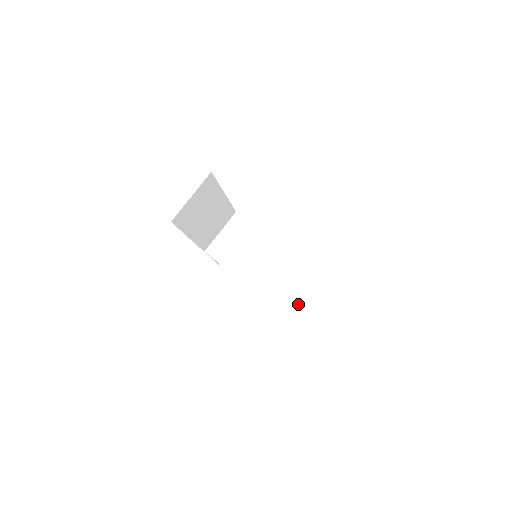
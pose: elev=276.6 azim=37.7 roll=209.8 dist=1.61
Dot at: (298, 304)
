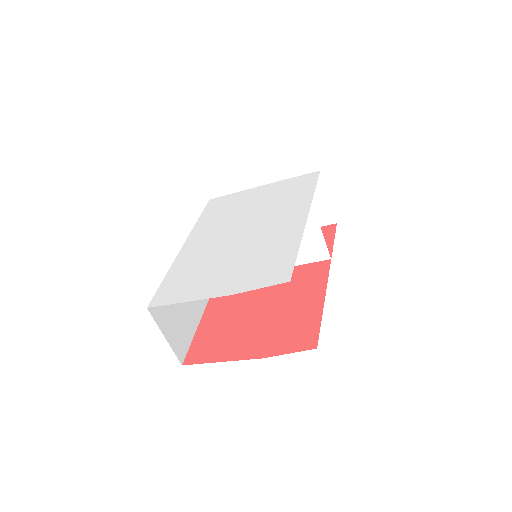
Dot at: (325, 207)
